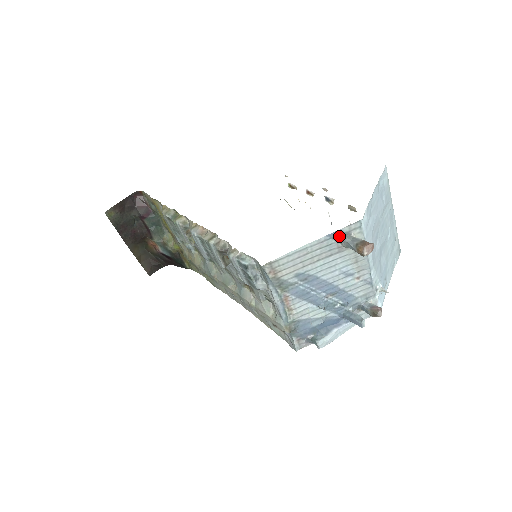
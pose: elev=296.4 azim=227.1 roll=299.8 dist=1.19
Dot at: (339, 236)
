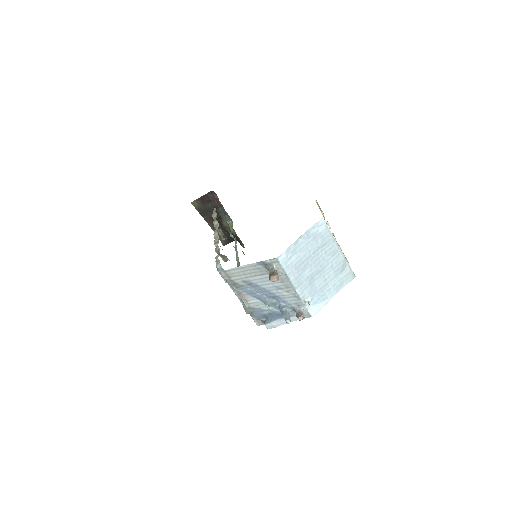
Dot at: (265, 264)
